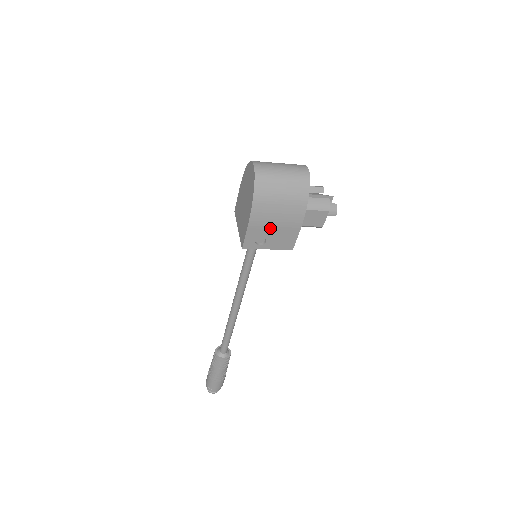
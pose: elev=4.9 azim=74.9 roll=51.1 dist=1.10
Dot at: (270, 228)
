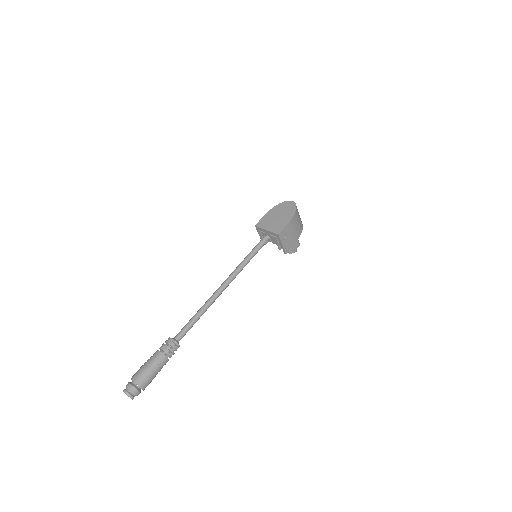
Dot at: (291, 232)
